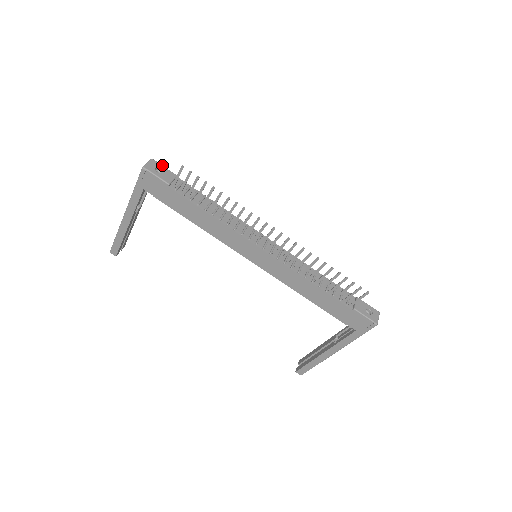
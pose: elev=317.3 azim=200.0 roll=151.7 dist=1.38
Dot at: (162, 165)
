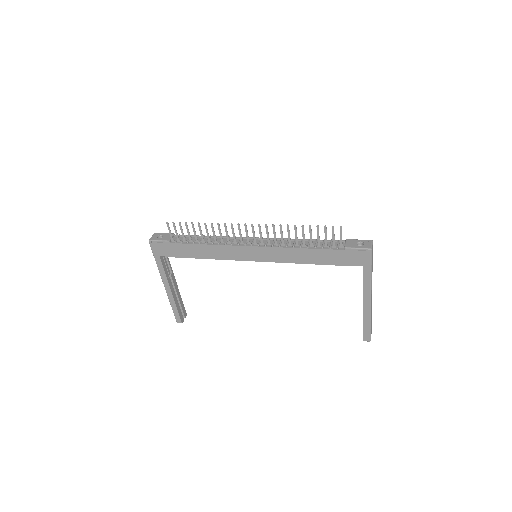
Dot at: (162, 233)
